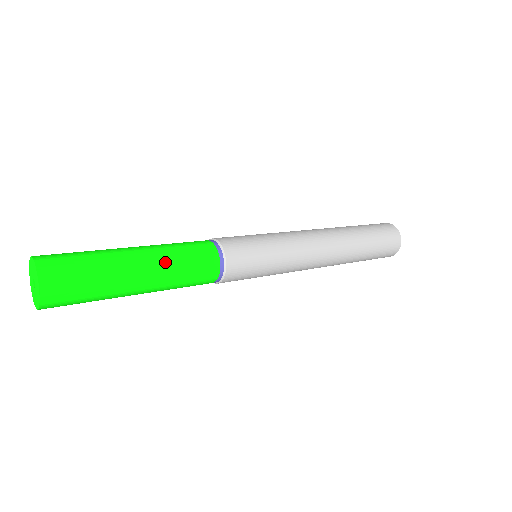
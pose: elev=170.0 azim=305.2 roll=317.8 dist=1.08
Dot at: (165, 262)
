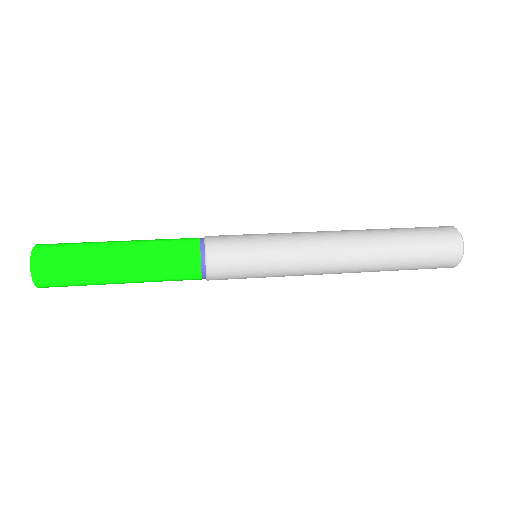
Dot at: (143, 253)
